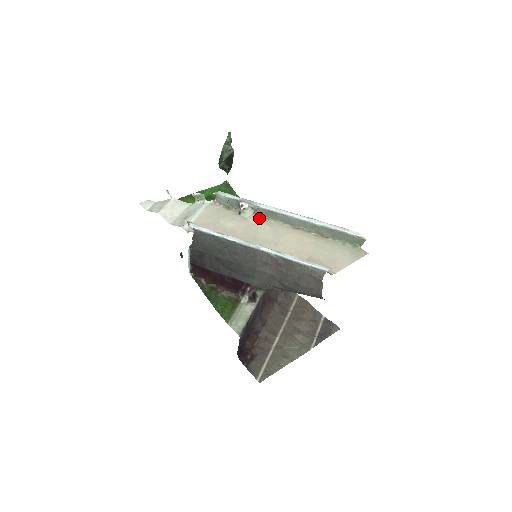
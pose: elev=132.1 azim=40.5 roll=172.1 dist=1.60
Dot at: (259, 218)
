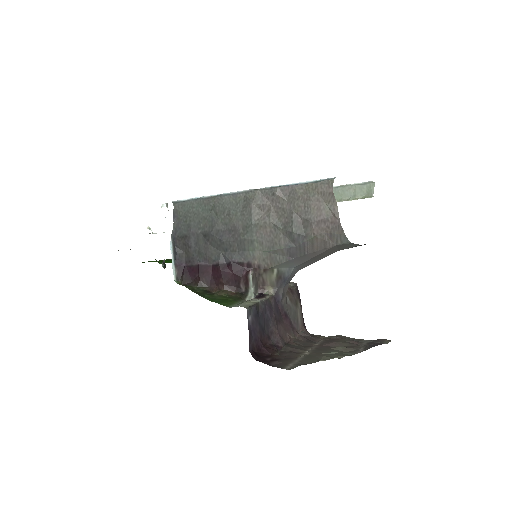
Dot at: occluded
